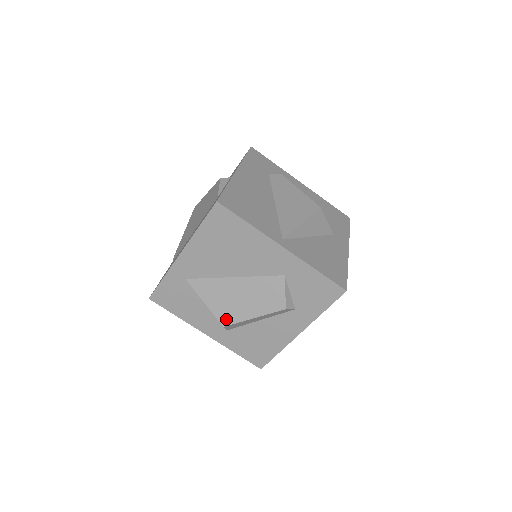
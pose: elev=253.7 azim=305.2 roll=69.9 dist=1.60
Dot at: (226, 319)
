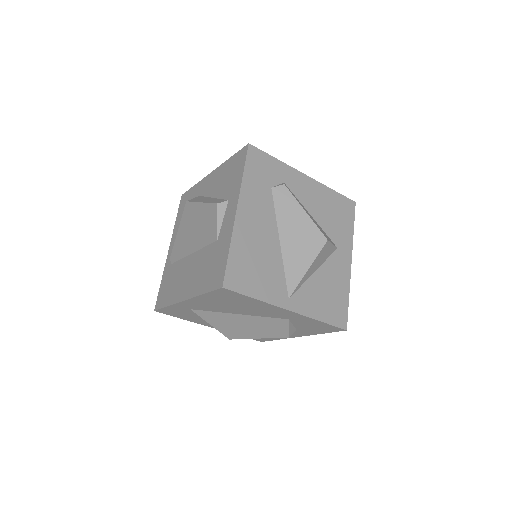
Dot at: (232, 336)
